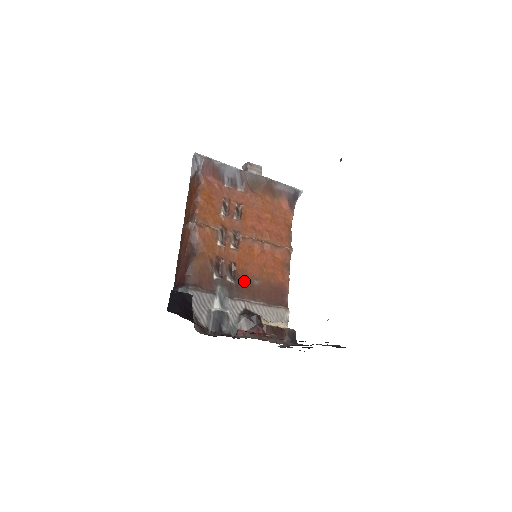
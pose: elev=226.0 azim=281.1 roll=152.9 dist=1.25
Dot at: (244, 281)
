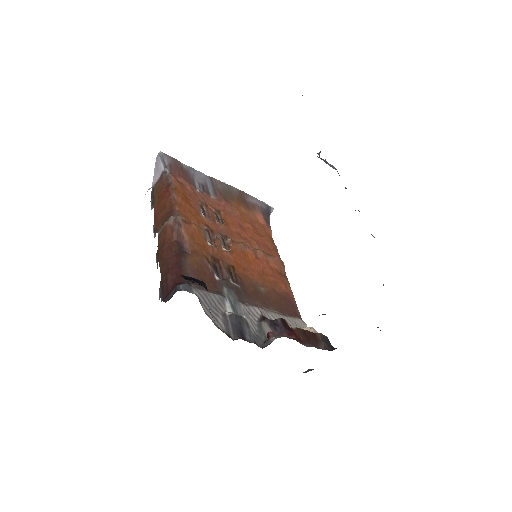
Dot at: (249, 286)
